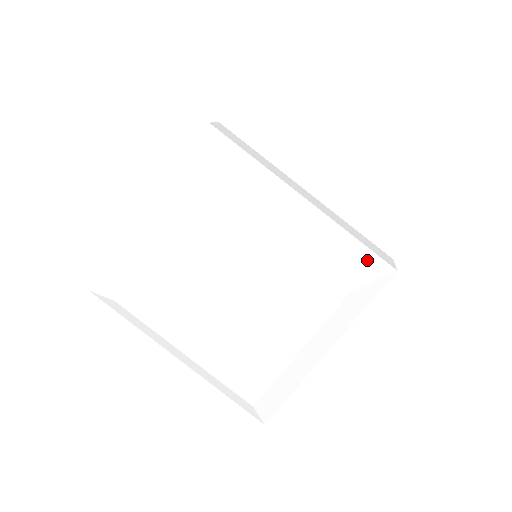
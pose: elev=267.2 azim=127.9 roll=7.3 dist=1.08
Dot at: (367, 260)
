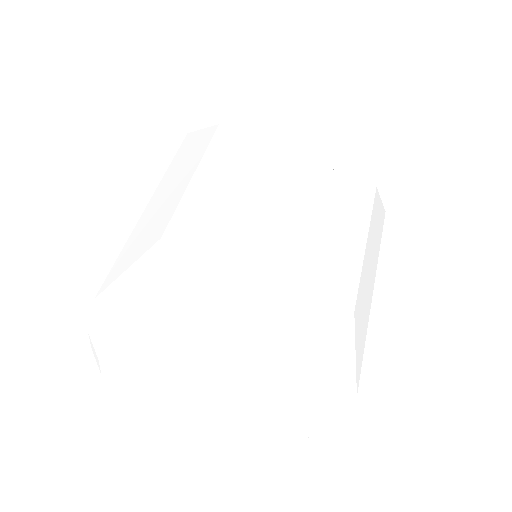
Dot at: occluded
